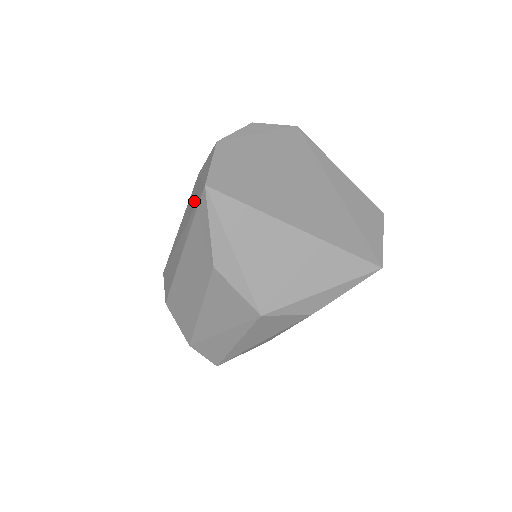
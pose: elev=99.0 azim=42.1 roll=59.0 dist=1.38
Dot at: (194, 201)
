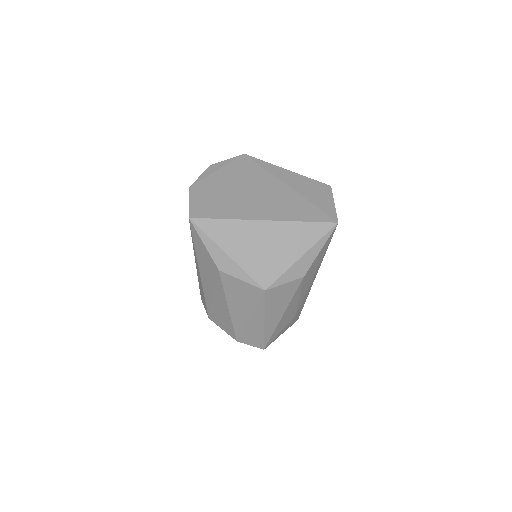
Dot at: occluded
